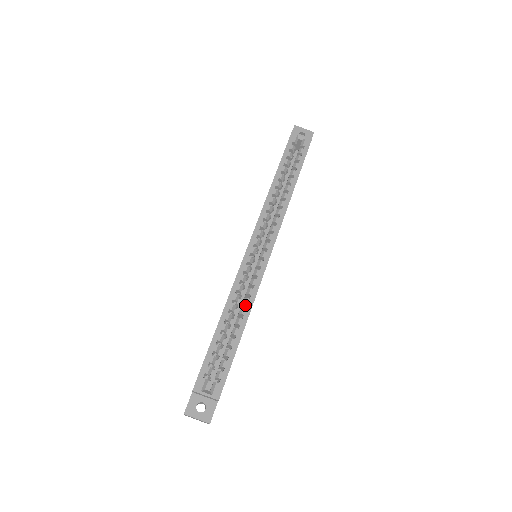
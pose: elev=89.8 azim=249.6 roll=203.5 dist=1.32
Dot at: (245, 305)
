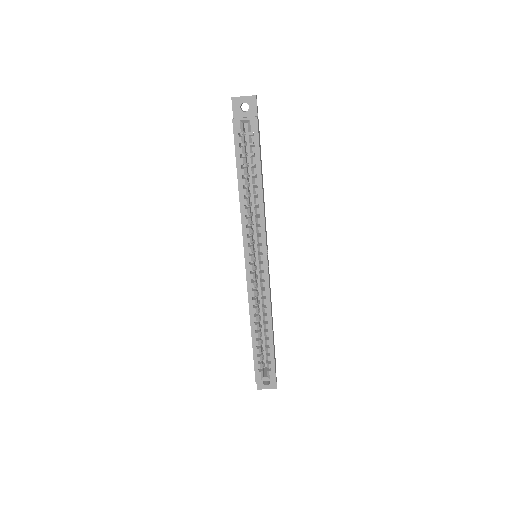
Dot at: (265, 311)
